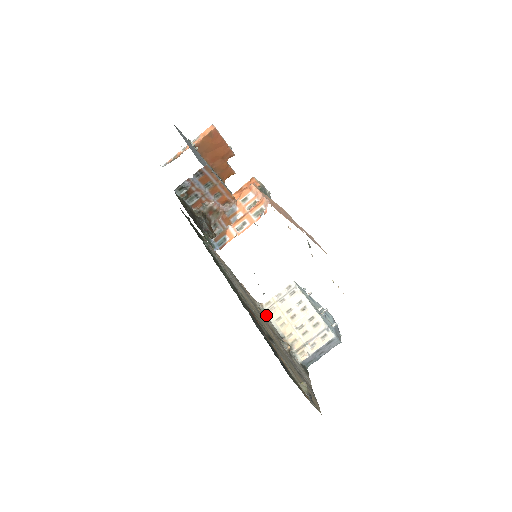
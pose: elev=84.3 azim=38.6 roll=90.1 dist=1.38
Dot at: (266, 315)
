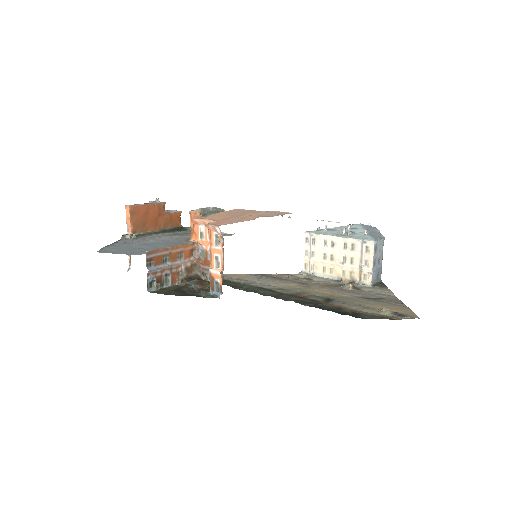
Dot at: (313, 276)
